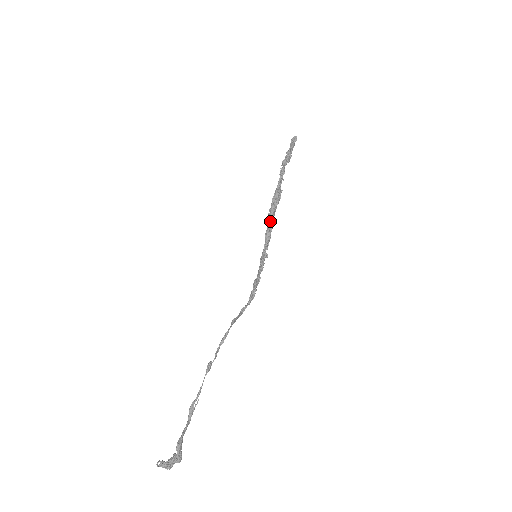
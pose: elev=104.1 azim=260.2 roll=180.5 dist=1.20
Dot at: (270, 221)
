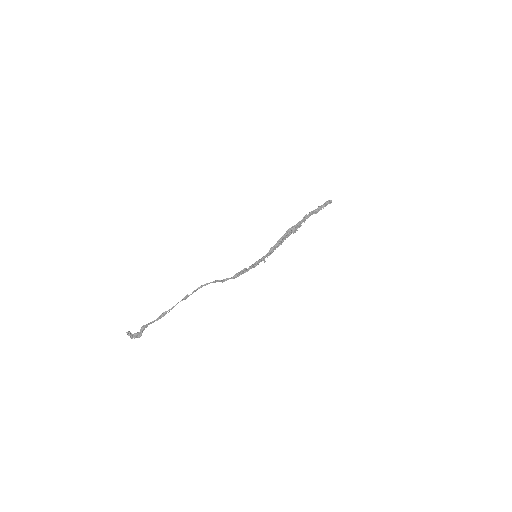
Dot at: (279, 241)
